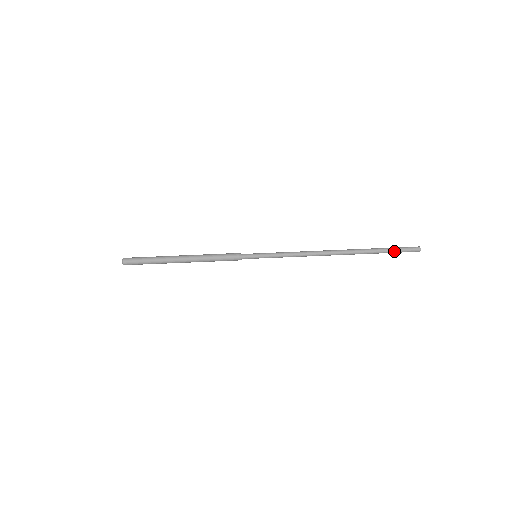
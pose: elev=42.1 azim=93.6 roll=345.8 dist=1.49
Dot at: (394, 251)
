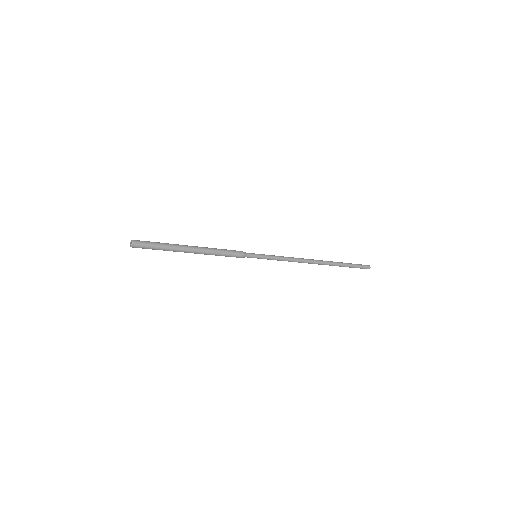
Dot at: (354, 266)
